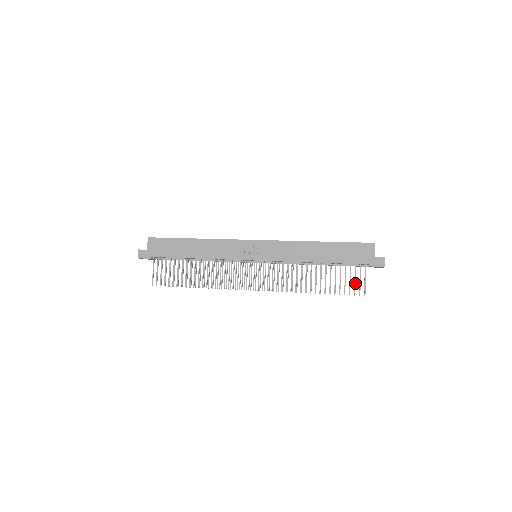
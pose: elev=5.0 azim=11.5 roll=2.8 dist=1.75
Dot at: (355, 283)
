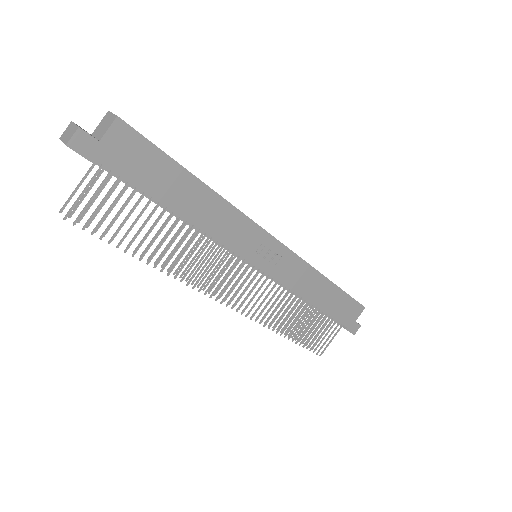
Dot at: occluded
